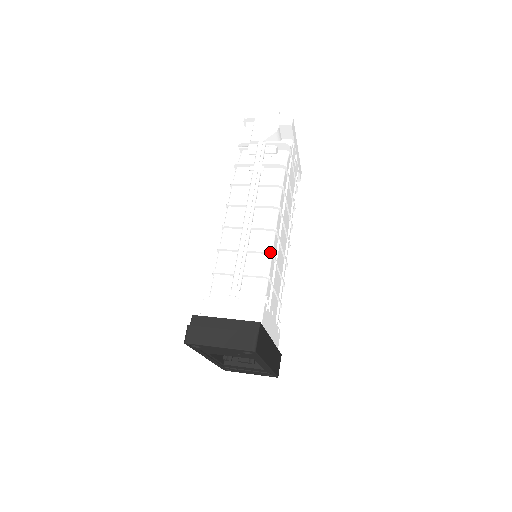
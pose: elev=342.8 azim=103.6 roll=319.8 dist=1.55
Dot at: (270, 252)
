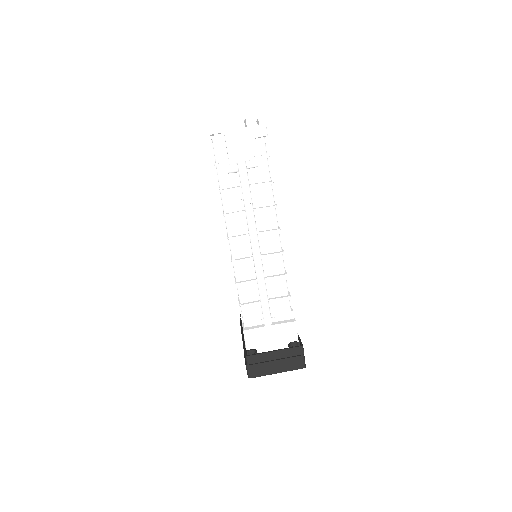
Dot at: (285, 276)
